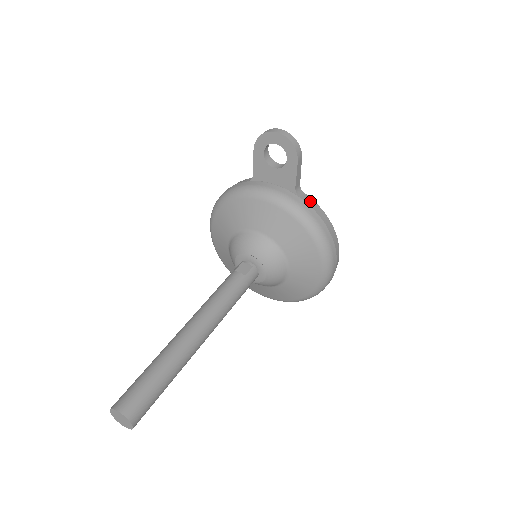
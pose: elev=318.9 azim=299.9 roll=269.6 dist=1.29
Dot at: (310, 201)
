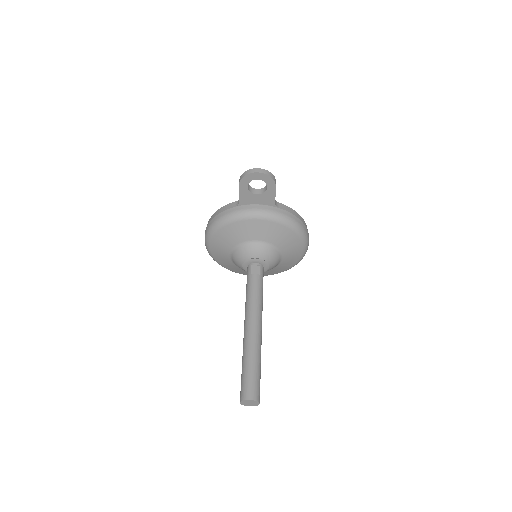
Dot at: (285, 207)
